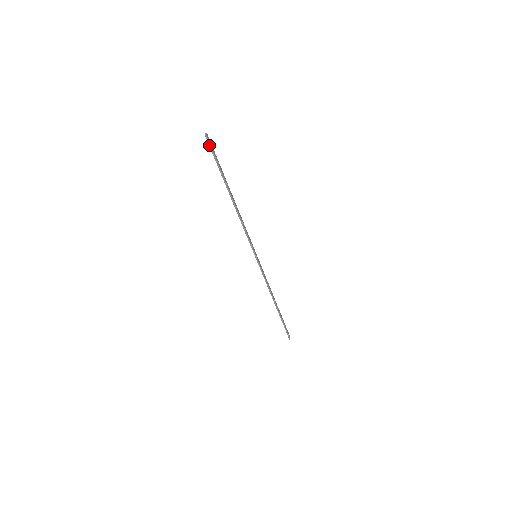
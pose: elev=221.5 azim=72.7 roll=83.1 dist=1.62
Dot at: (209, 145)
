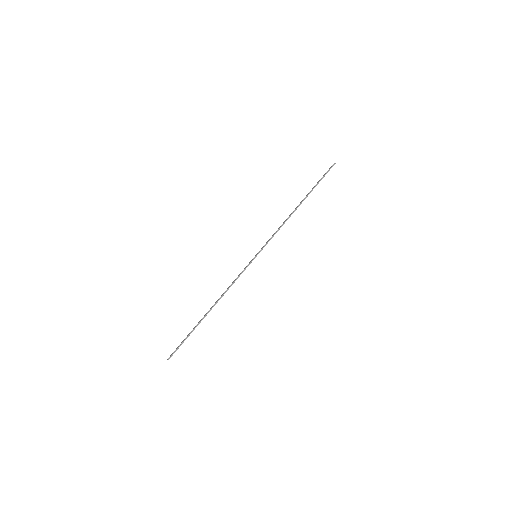
Dot at: occluded
